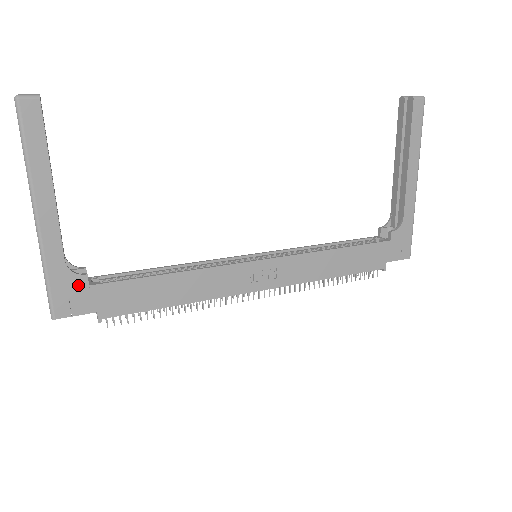
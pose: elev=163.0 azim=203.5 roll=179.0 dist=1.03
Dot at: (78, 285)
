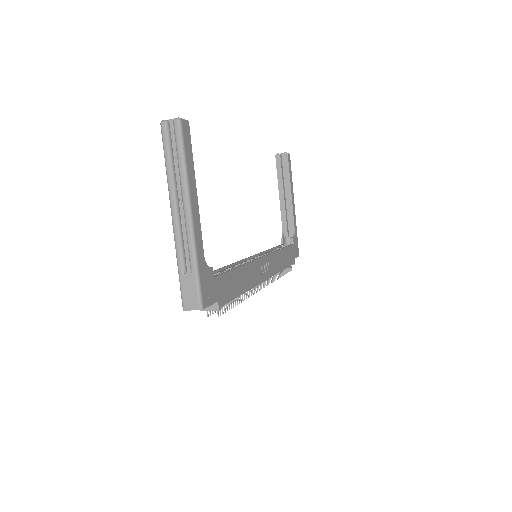
Dot at: (210, 277)
